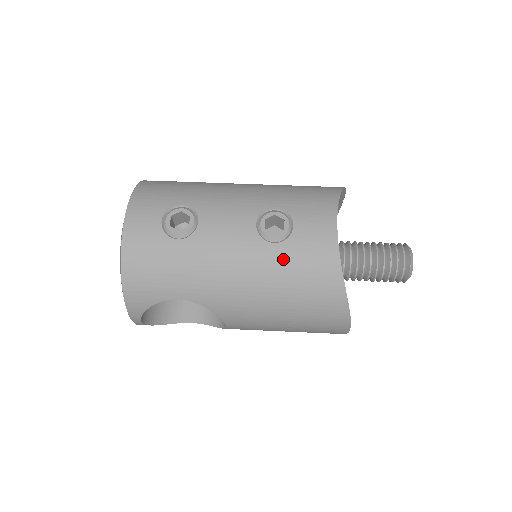
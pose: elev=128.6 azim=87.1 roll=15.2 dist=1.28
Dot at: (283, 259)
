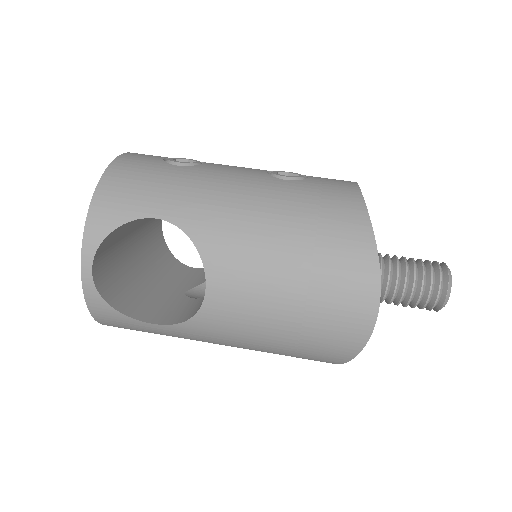
Dot at: (295, 190)
